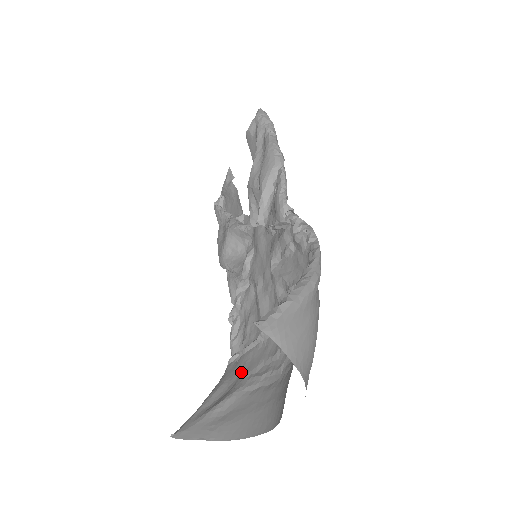
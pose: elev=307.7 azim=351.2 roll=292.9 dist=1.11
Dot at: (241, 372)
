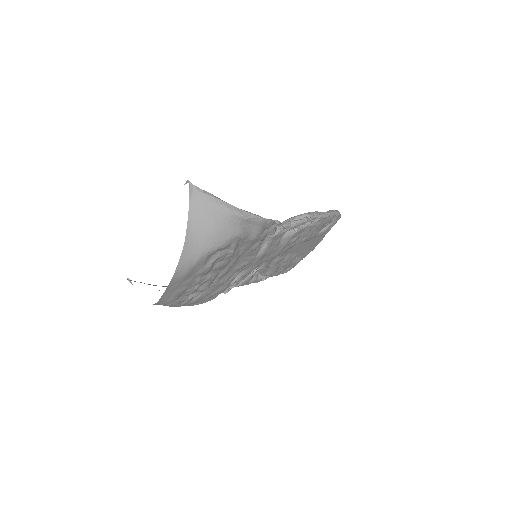
Dot at: occluded
